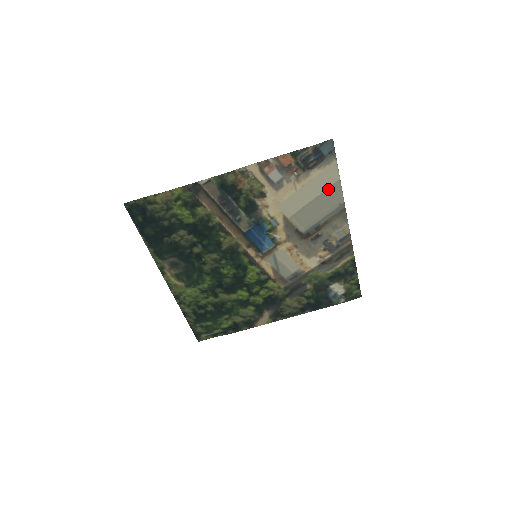
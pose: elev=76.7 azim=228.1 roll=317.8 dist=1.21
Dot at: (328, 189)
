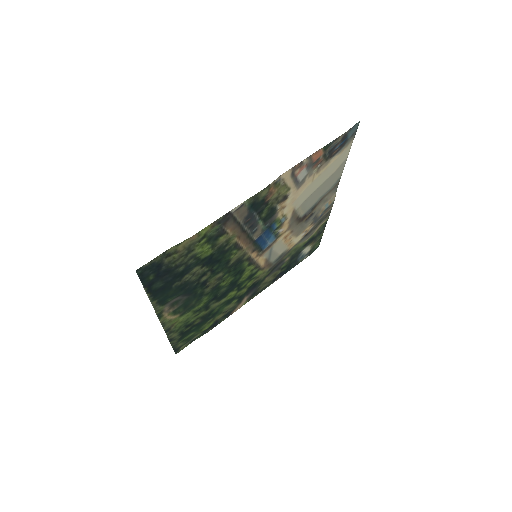
Dot at: (336, 170)
